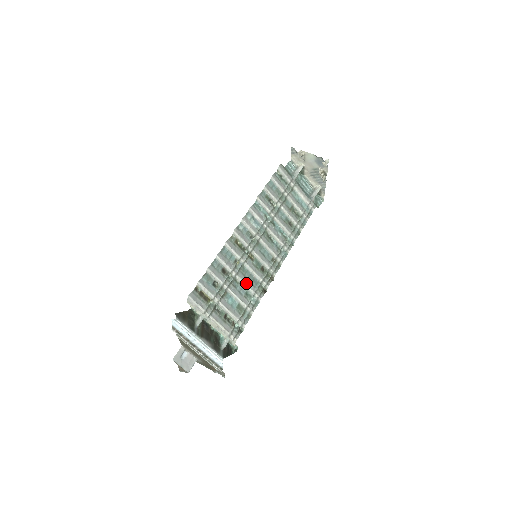
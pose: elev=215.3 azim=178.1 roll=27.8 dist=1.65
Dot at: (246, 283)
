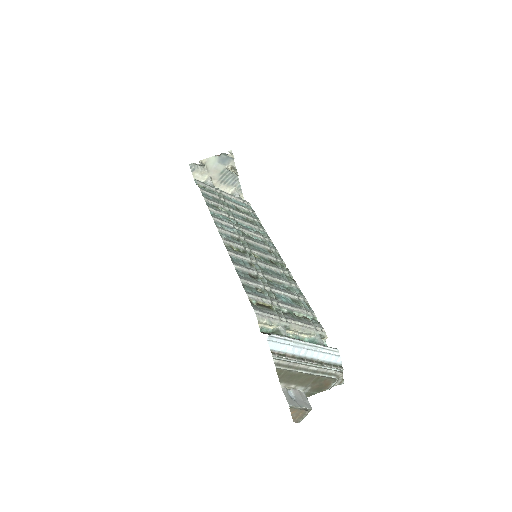
Dot at: (276, 278)
